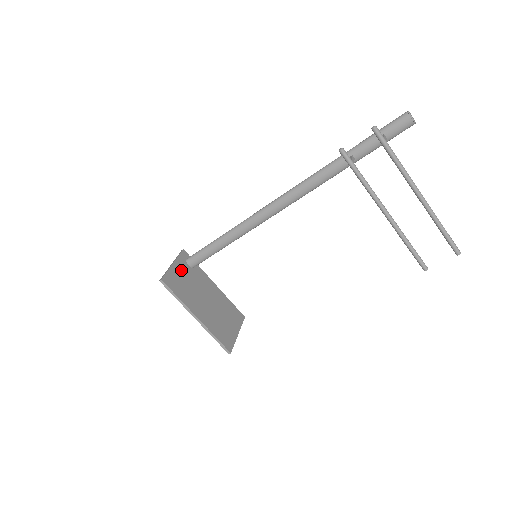
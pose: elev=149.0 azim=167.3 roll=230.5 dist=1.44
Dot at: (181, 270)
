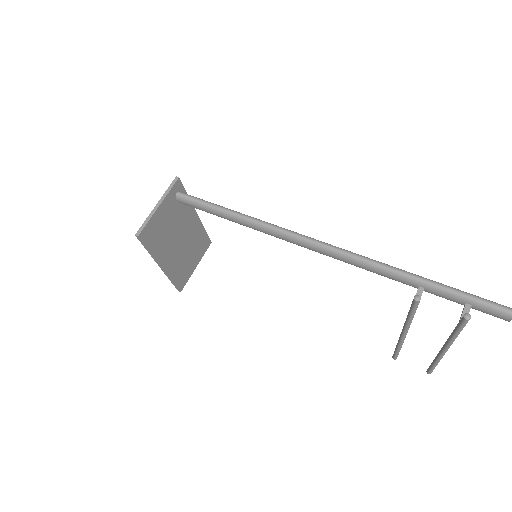
Dot at: (165, 211)
